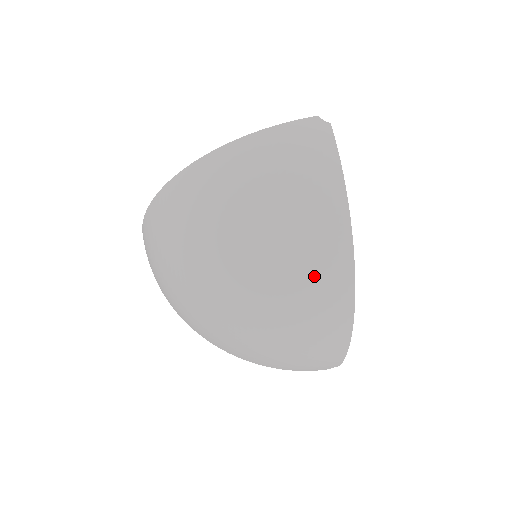
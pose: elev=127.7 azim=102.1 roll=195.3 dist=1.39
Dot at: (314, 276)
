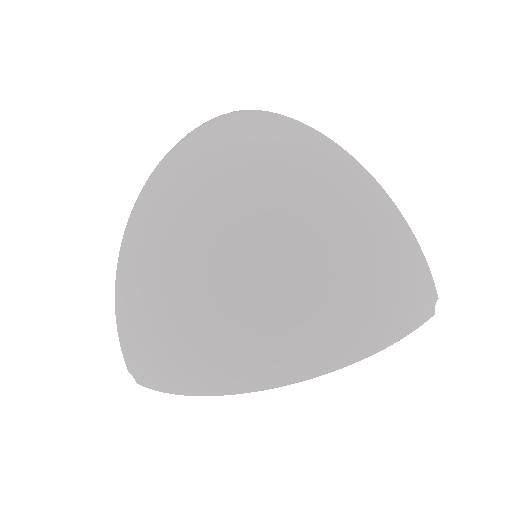
Dot at: (310, 162)
